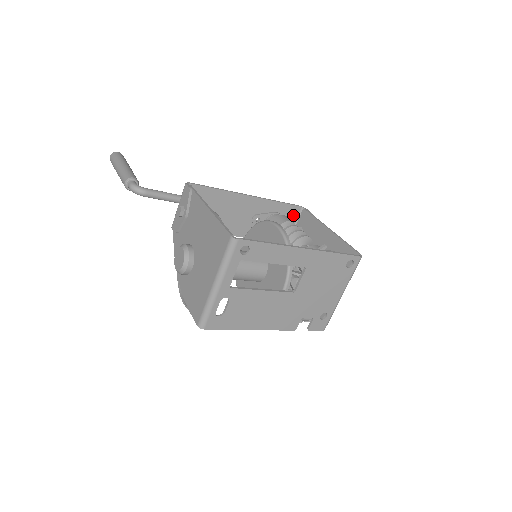
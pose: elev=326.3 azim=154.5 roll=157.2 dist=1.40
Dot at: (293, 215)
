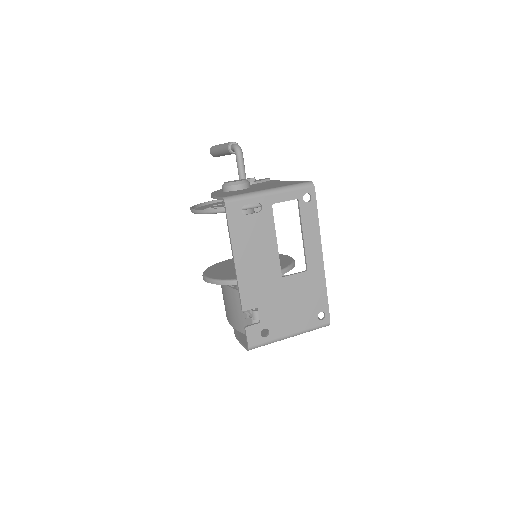
Dot at: occluded
